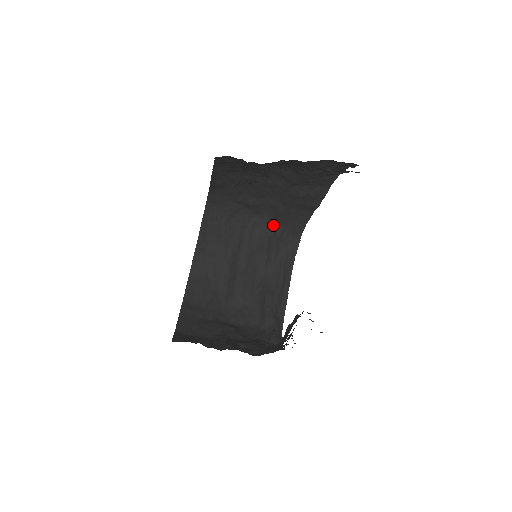
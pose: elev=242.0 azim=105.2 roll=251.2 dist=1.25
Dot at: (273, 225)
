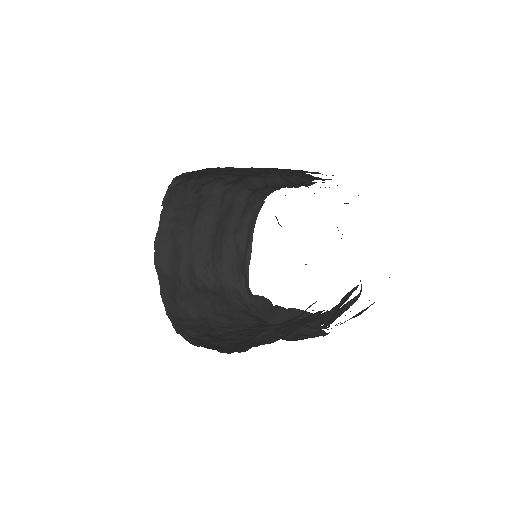
Dot at: (242, 190)
